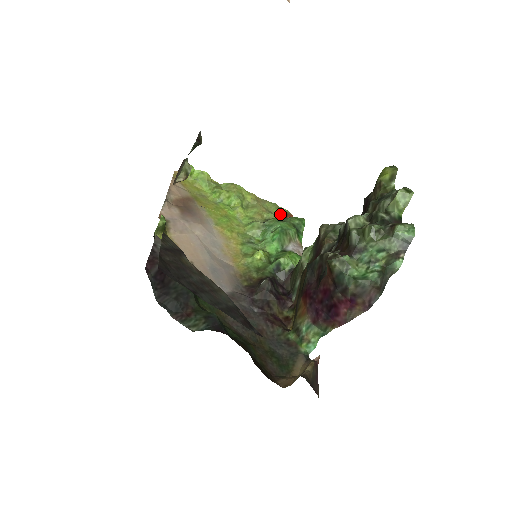
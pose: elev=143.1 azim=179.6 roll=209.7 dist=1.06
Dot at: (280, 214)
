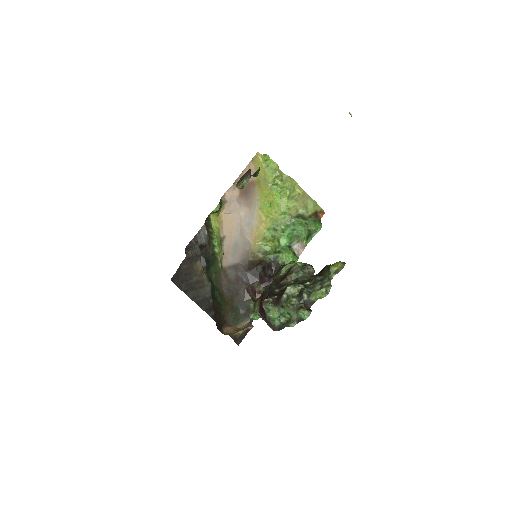
Dot at: (313, 212)
